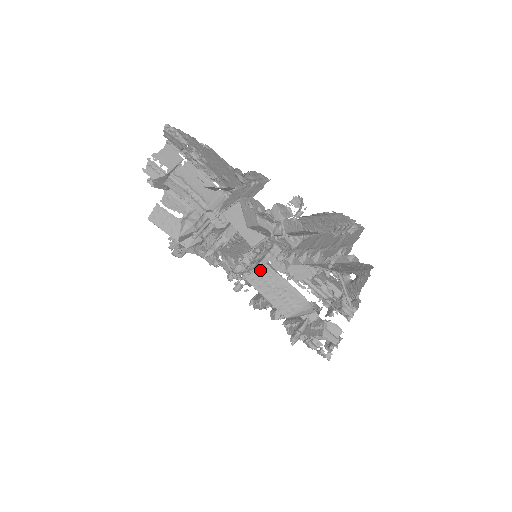
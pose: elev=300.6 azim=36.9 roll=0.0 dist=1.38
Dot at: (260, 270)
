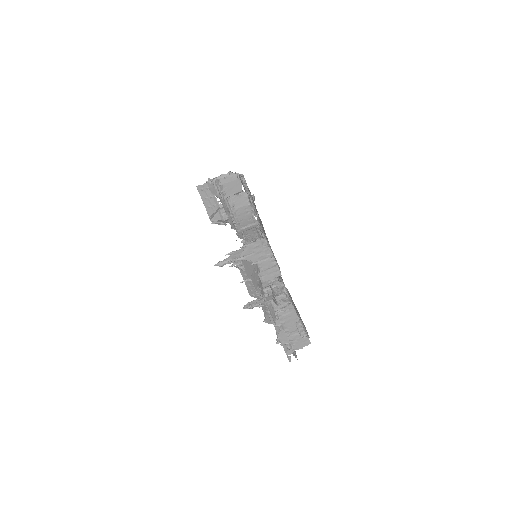
Dot at: occluded
